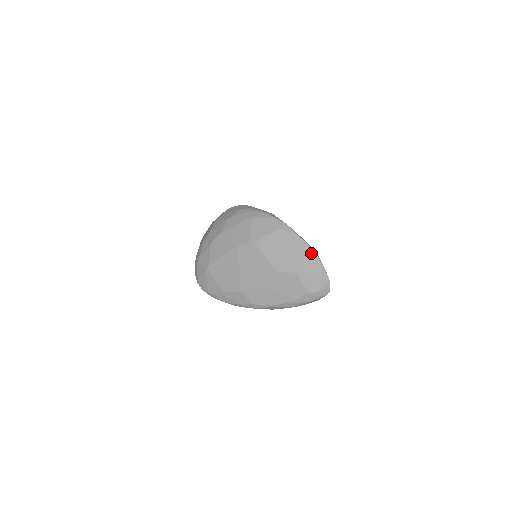
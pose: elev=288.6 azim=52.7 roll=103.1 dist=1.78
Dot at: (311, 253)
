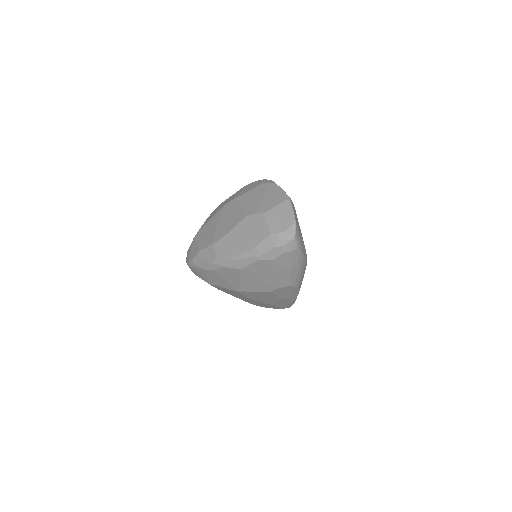
Dot at: (283, 196)
